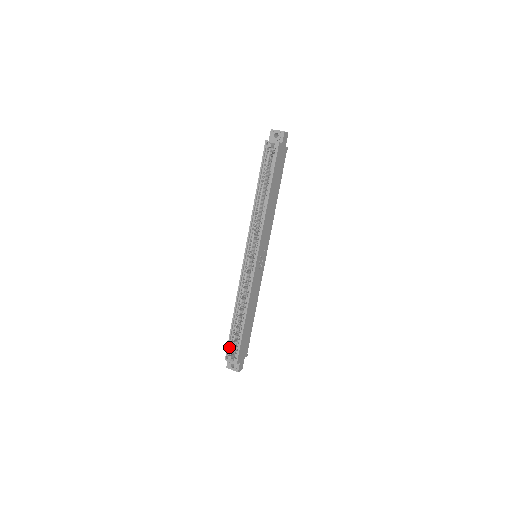
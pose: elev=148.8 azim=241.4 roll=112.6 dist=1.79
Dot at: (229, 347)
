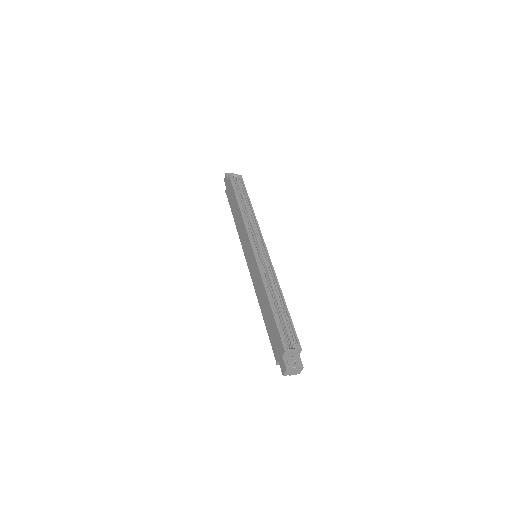
Dot at: (281, 336)
